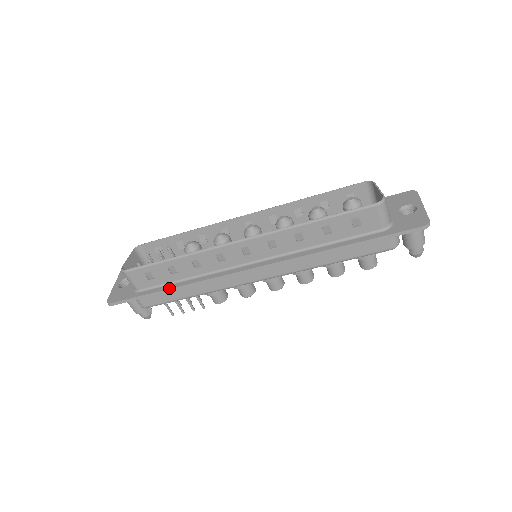
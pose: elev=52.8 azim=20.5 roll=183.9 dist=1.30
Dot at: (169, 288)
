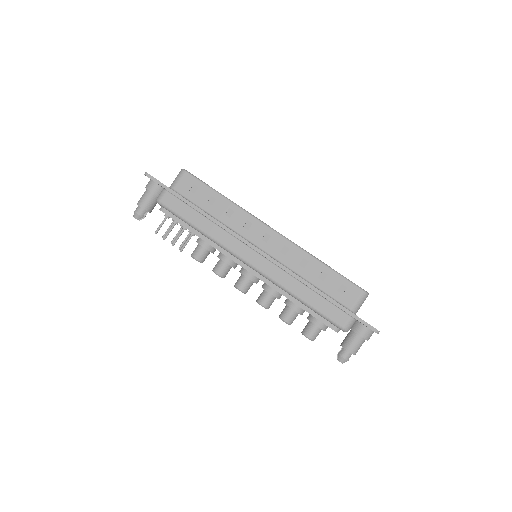
Dot at: (196, 206)
